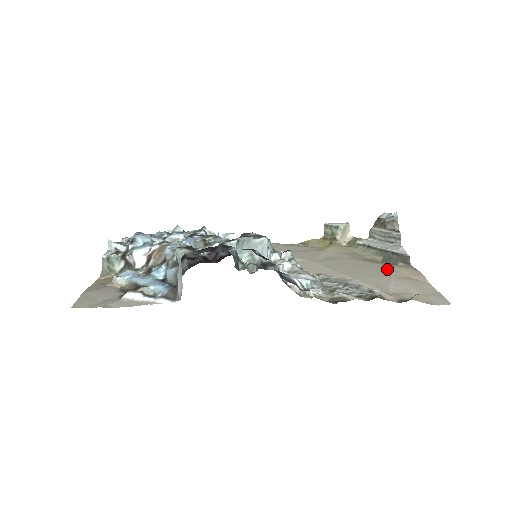
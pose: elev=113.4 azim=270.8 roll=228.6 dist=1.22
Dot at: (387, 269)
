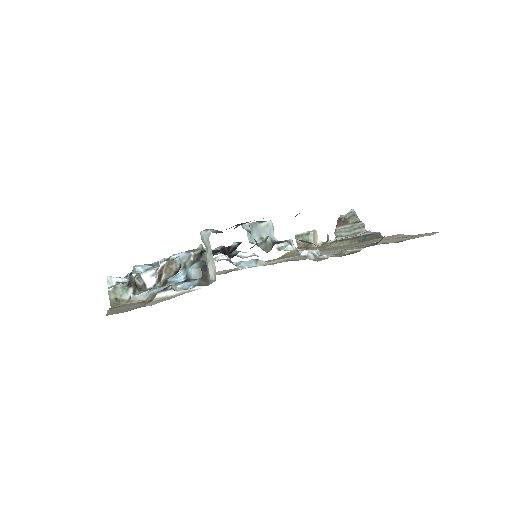
Dot at: (369, 241)
